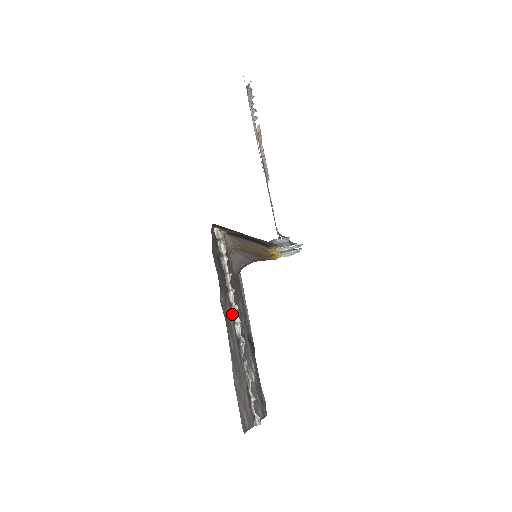
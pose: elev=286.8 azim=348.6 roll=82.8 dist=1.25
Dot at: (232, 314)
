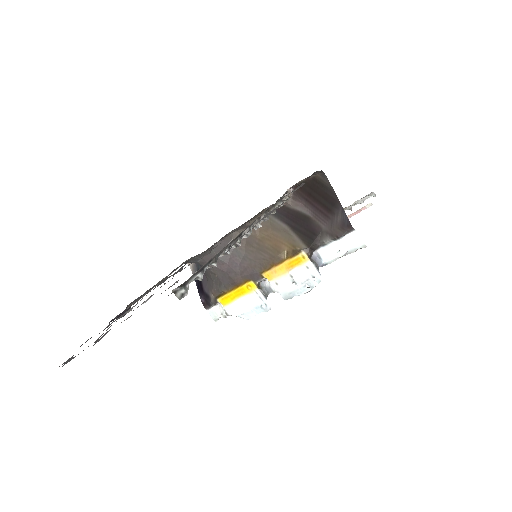
Dot at: occluded
